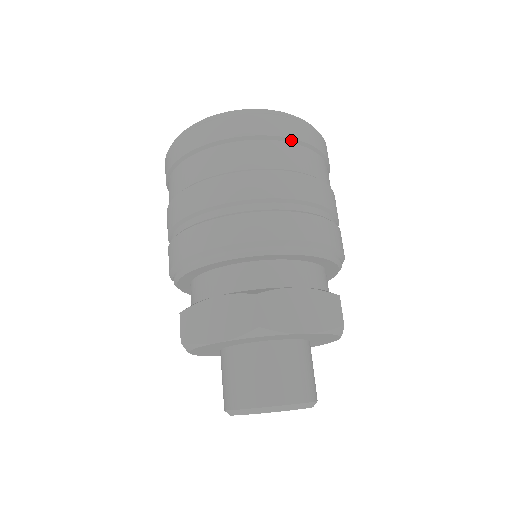
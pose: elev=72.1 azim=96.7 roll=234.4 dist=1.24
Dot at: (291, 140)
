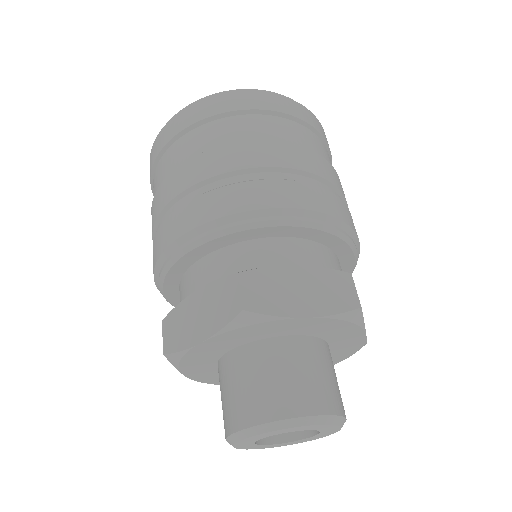
Dot at: (272, 113)
